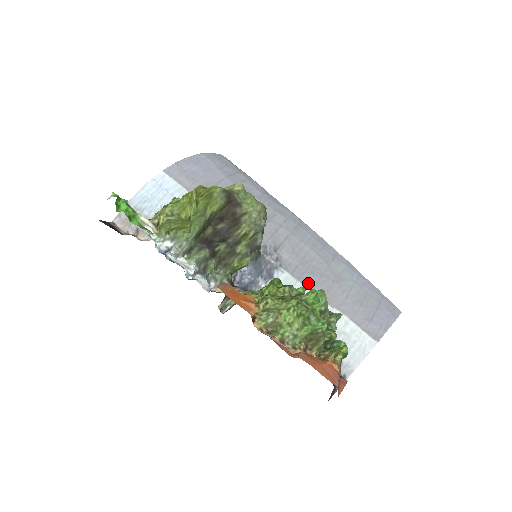
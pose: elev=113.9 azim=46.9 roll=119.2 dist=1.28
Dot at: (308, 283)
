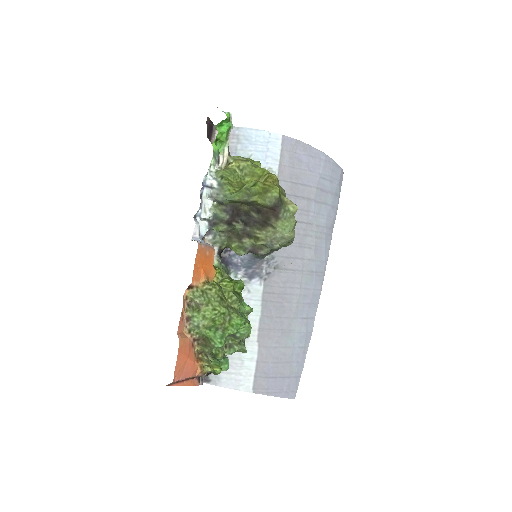
Dot at: (265, 310)
